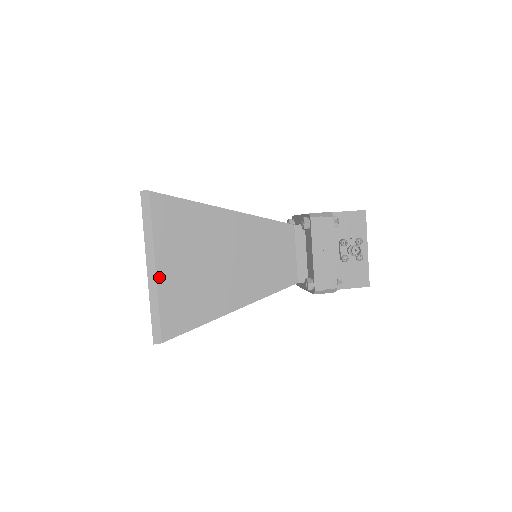
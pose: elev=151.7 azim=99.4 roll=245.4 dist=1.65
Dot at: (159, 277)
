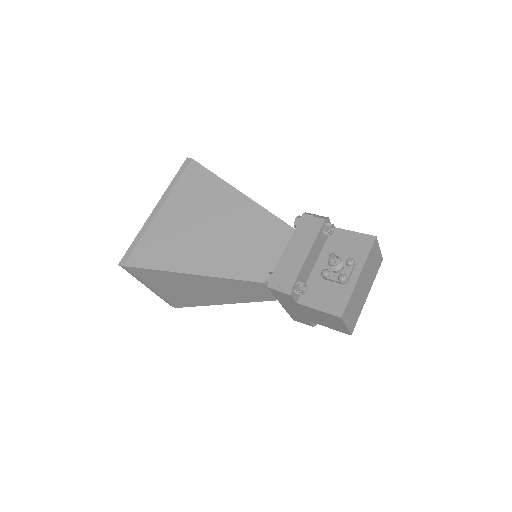
Dot at: (157, 217)
